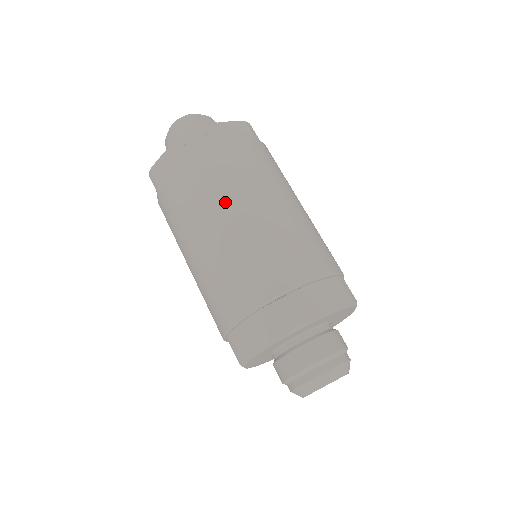
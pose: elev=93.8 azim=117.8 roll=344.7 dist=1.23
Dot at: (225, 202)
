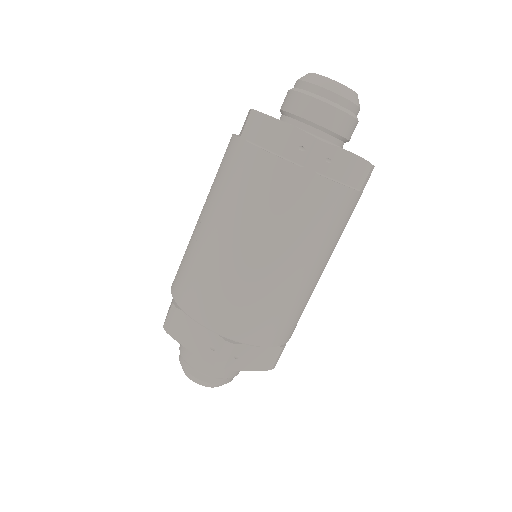
Dot at: (273, 239)
